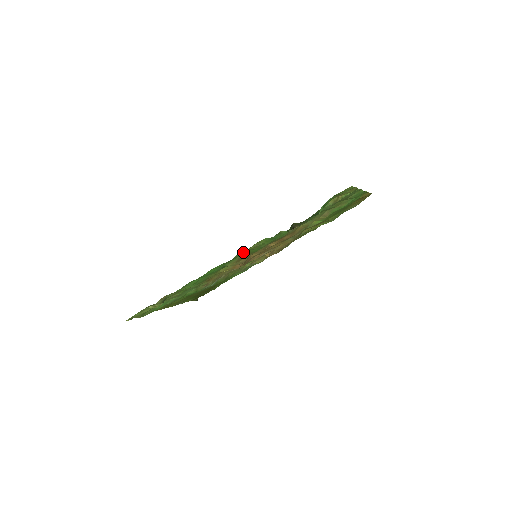
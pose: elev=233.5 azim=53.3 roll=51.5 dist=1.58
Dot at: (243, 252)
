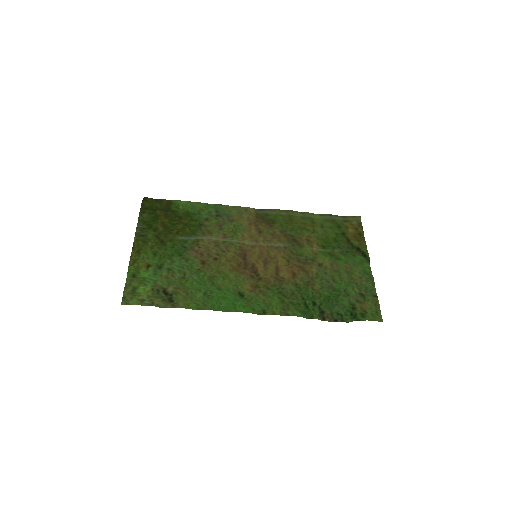
Dot at: (271, 304)
